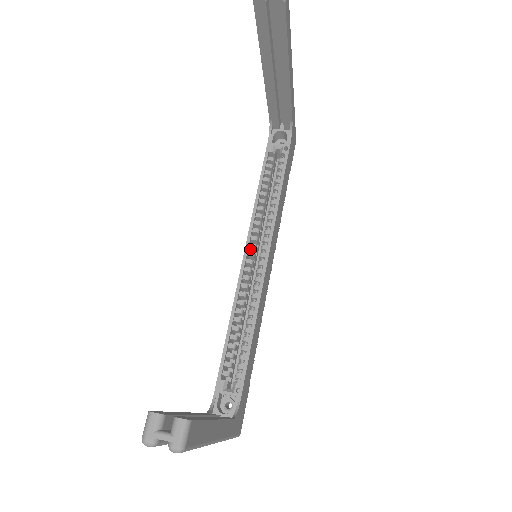
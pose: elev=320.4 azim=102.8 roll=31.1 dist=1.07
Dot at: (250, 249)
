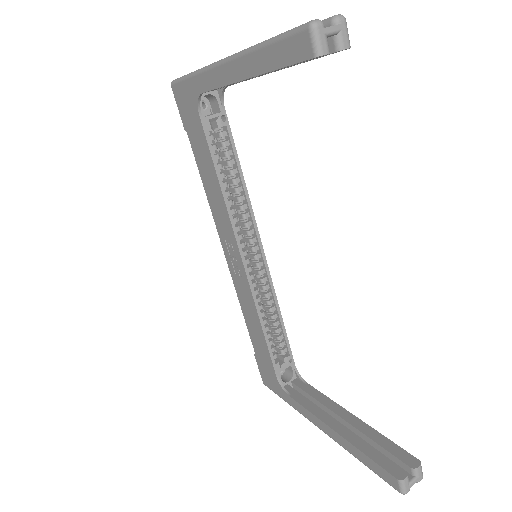
Dot at: occluded
